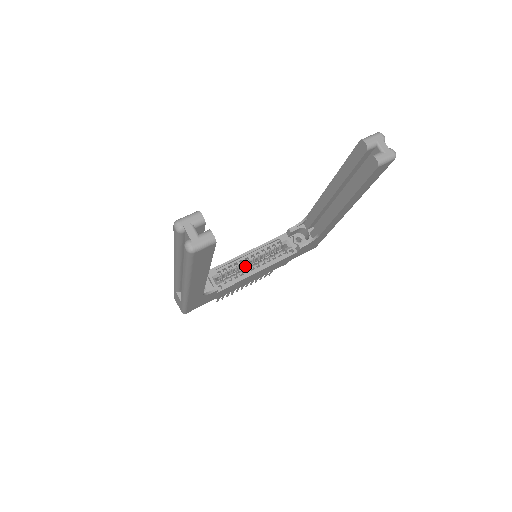
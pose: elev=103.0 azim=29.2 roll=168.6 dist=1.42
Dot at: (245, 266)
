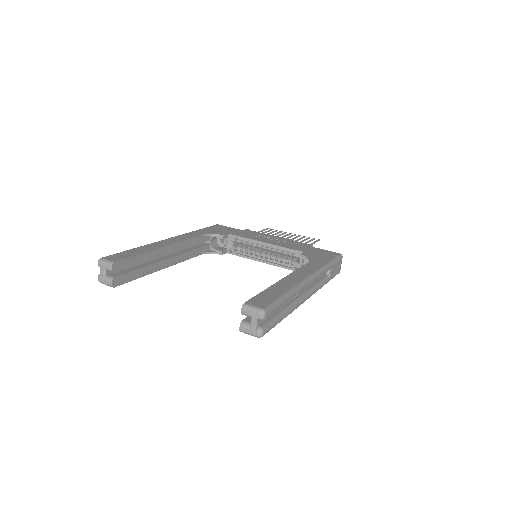
Dot at: occluded
